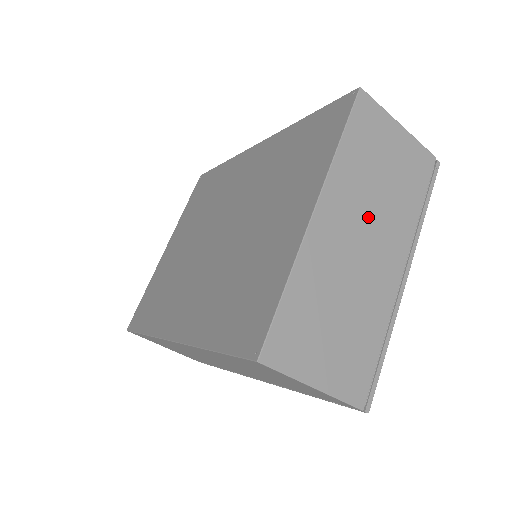
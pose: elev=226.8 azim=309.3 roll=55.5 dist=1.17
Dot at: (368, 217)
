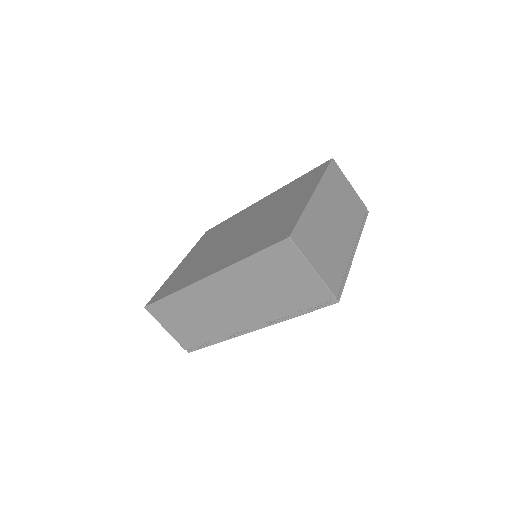
Dot at: (337, 211)
